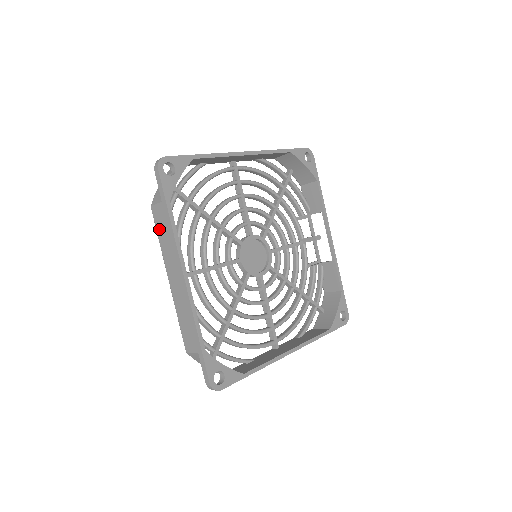
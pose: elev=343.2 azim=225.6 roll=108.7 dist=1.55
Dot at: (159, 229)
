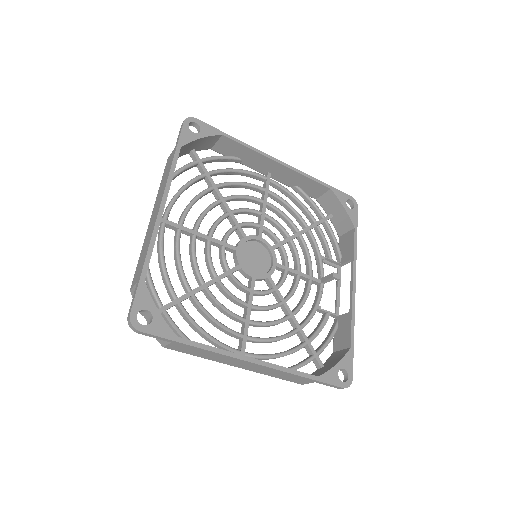
Dot at: (164, 174)
